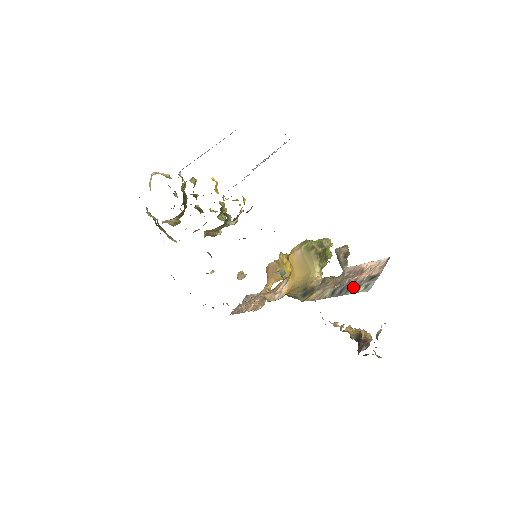
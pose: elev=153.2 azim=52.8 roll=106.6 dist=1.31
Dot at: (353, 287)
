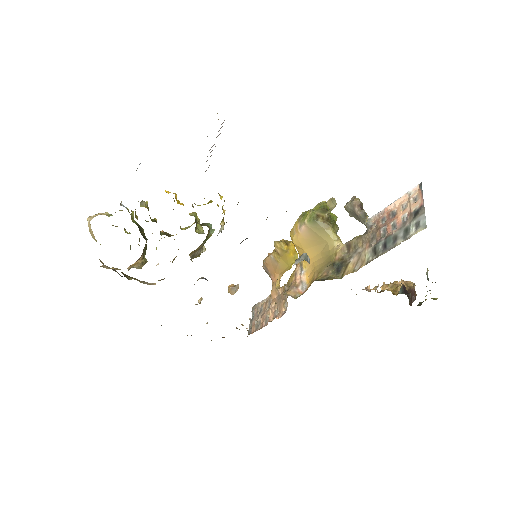
Dot at: (399, 234)
